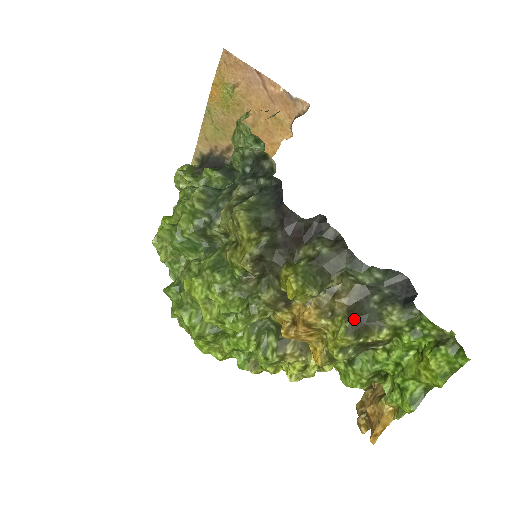
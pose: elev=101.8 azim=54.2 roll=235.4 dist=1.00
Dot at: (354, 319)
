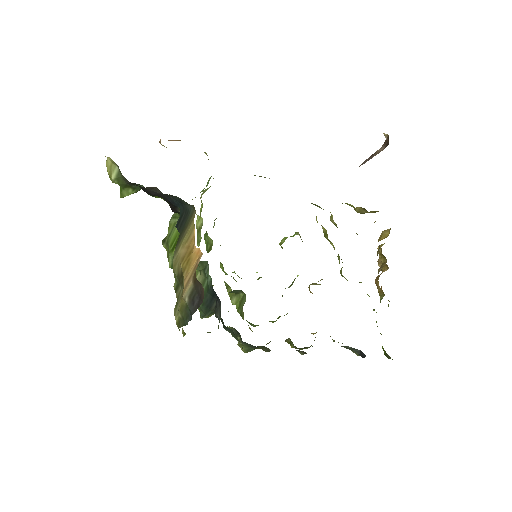
Dot at: occluded
